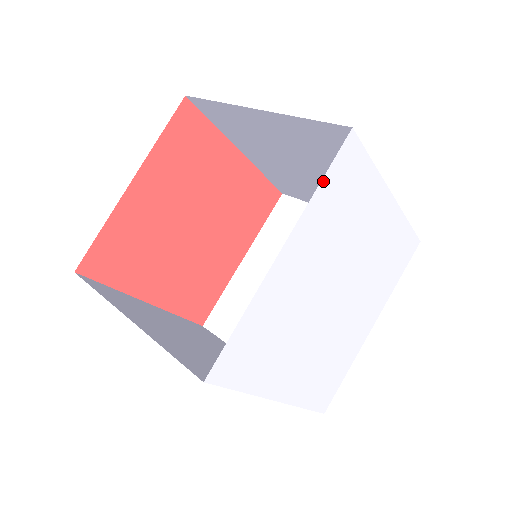
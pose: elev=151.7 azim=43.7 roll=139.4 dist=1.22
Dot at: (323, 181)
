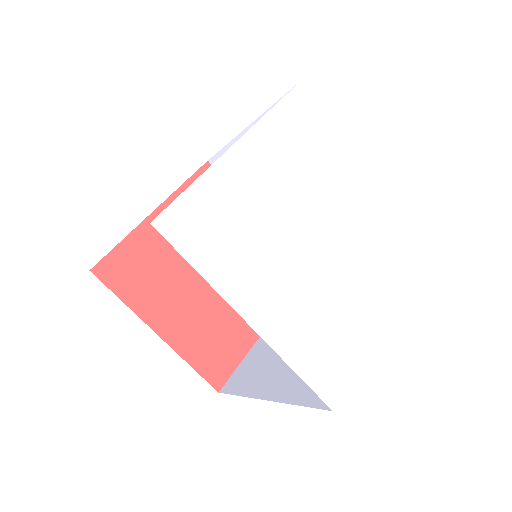
Dot at: (278, 106)
